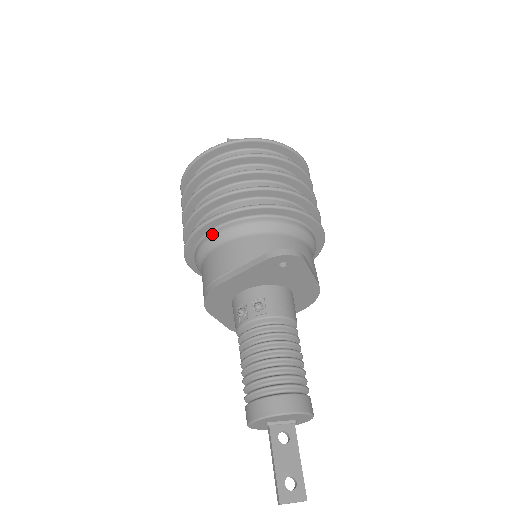
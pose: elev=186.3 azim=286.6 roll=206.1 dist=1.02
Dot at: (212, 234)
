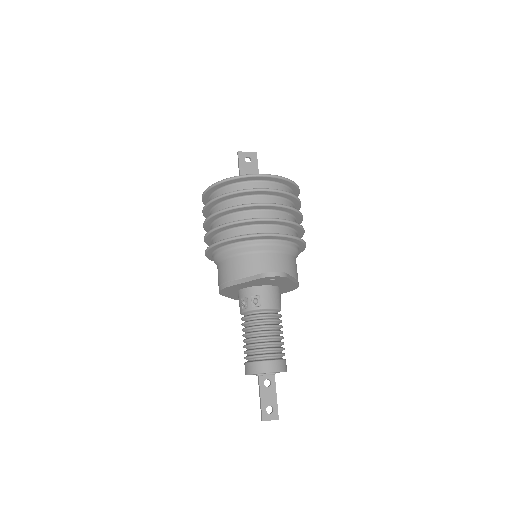
Dot at: (225, 249)
